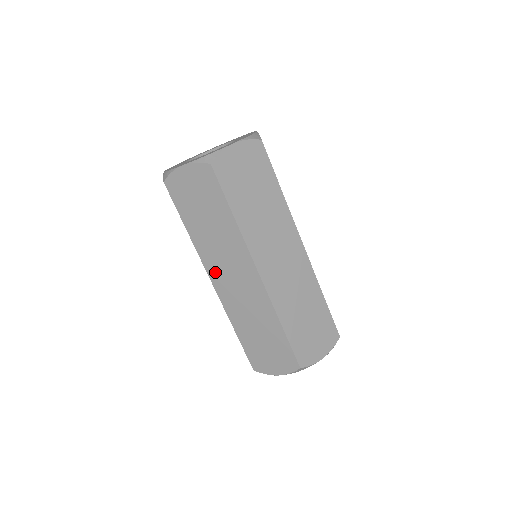
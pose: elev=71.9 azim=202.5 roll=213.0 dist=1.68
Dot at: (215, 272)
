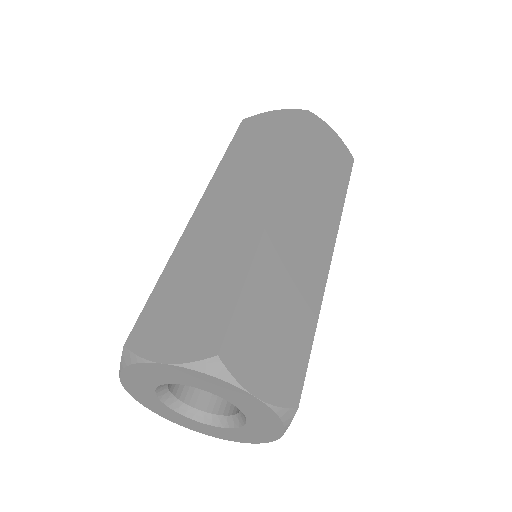
Dot at: (214, 196)
